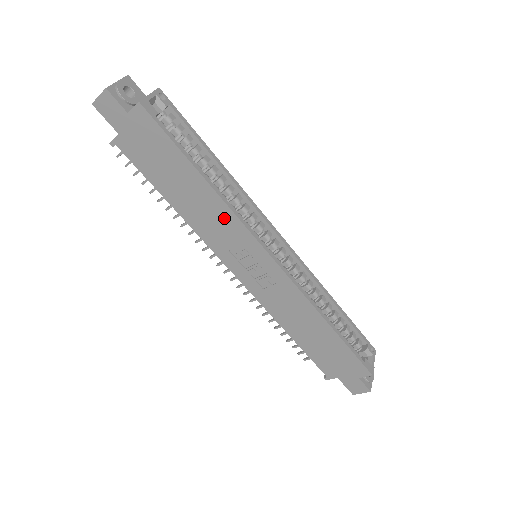
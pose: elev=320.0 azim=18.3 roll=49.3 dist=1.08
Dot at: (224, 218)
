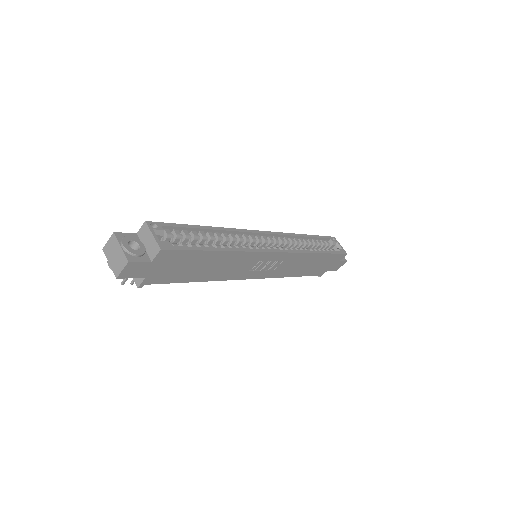
Dot at: (241, 259)
